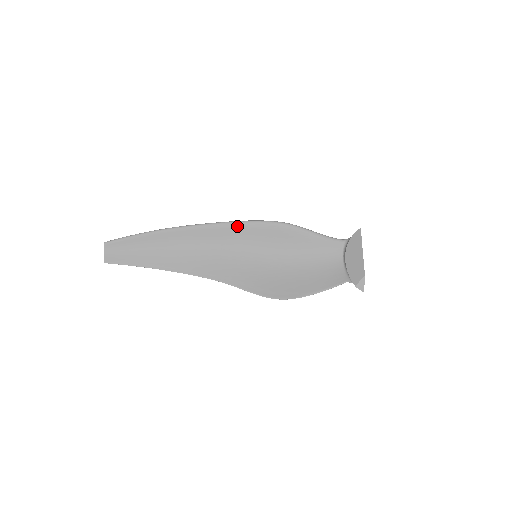
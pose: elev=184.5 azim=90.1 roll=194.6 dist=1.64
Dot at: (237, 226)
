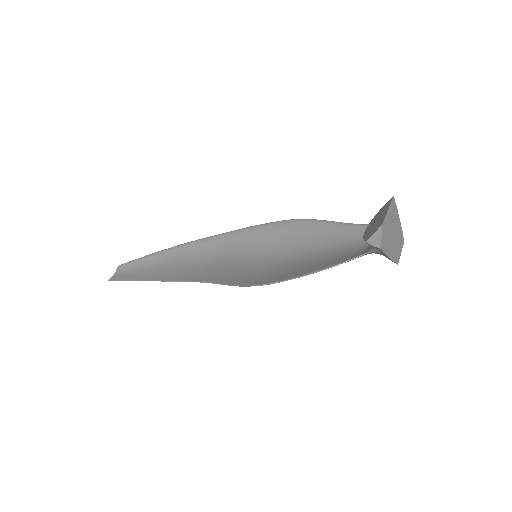
Dot at: (245, 231)
